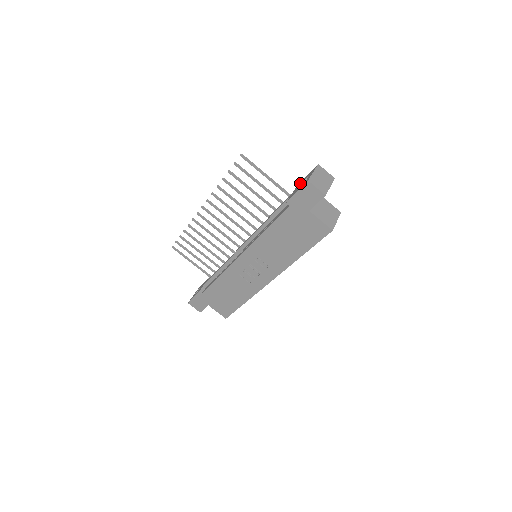
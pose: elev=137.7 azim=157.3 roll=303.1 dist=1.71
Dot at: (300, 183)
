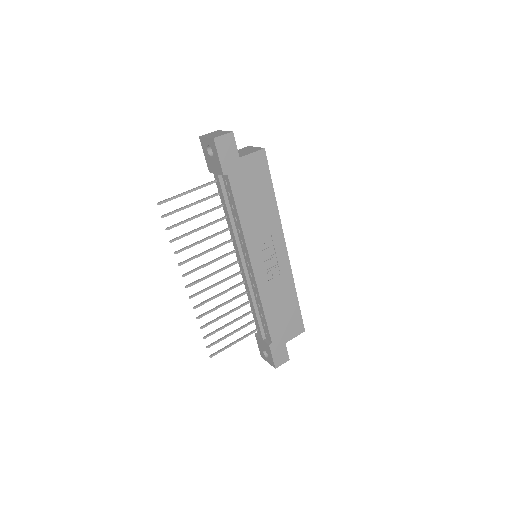
Dot at: (209, 162)
